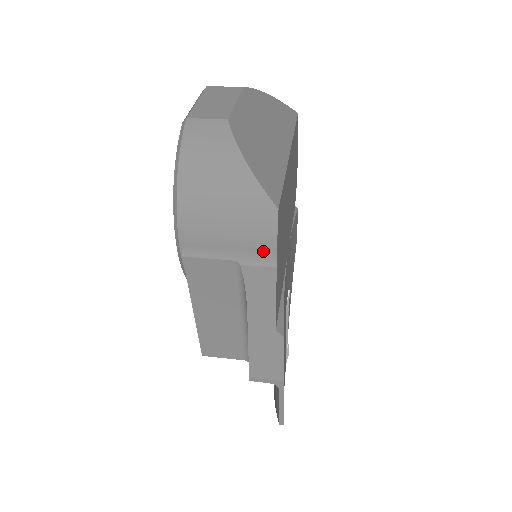
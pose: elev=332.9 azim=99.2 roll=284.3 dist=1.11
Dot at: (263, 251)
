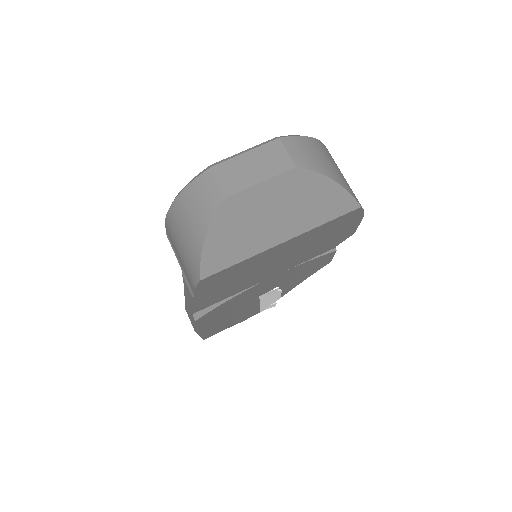
Dot at: (190, 284)
